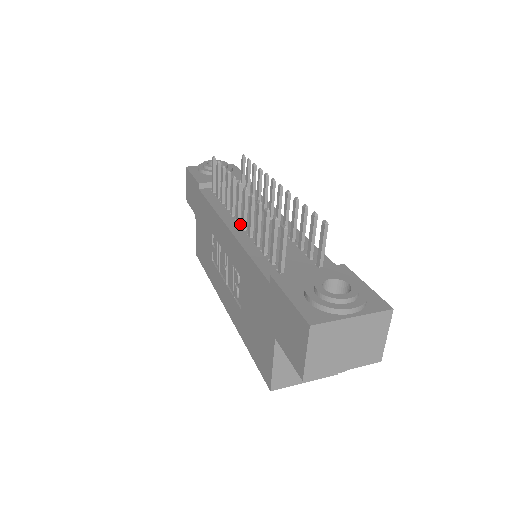
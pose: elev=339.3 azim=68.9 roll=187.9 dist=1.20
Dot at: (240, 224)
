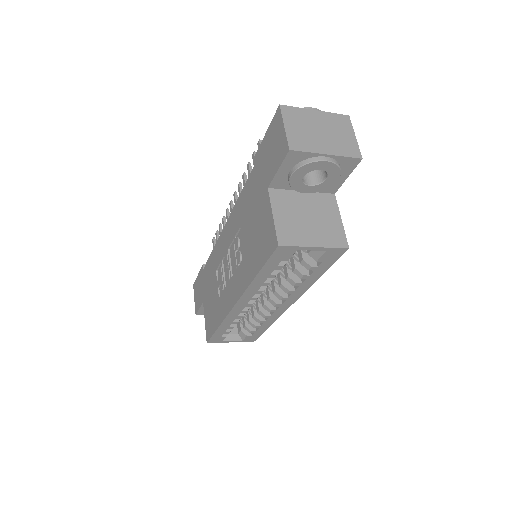
Dot at: occluded
